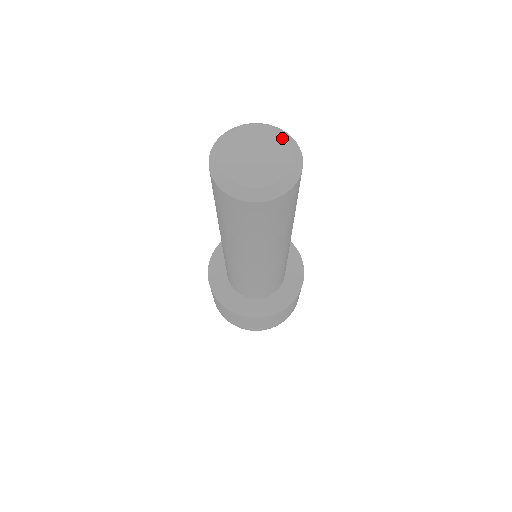
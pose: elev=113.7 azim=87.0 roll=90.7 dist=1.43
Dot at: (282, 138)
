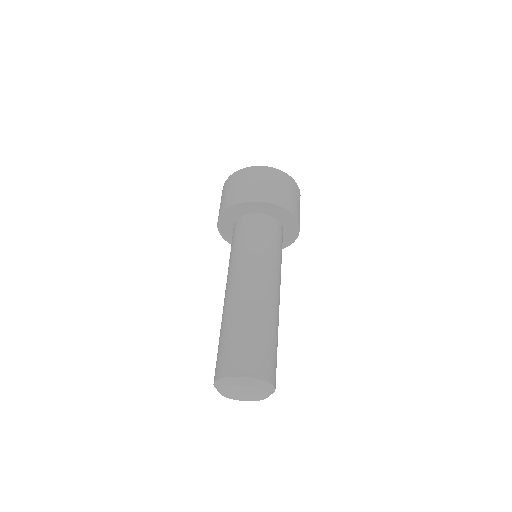
Dot at: (263, 392)
